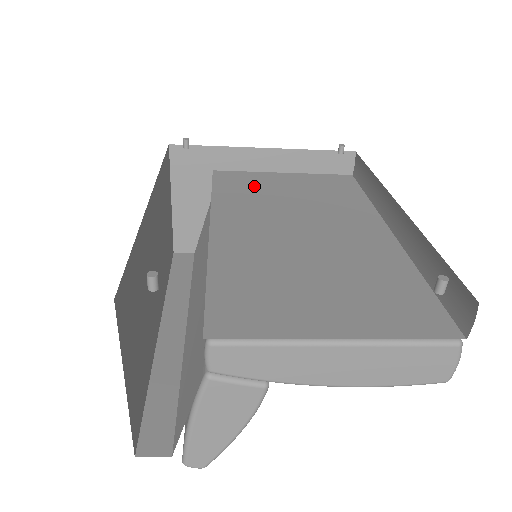
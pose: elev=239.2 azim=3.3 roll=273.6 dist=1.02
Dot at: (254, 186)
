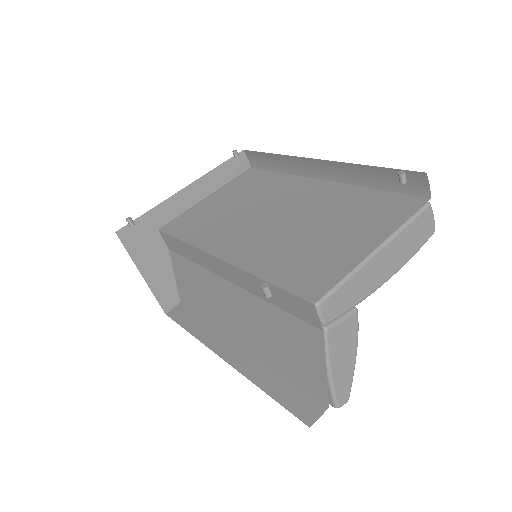
Dot at: (203, 217)
